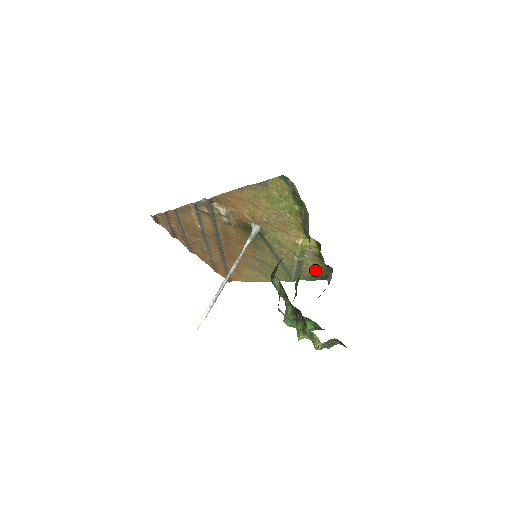
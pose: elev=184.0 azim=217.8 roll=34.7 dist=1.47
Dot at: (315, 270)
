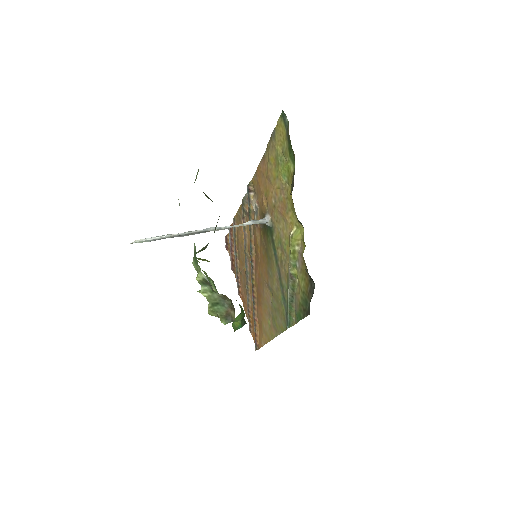
Dot at: (303, 295)
